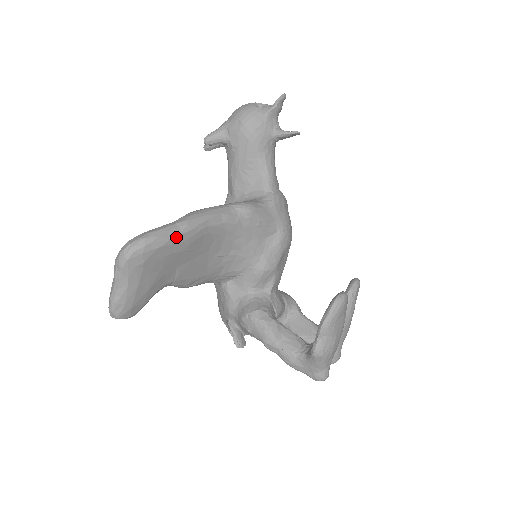
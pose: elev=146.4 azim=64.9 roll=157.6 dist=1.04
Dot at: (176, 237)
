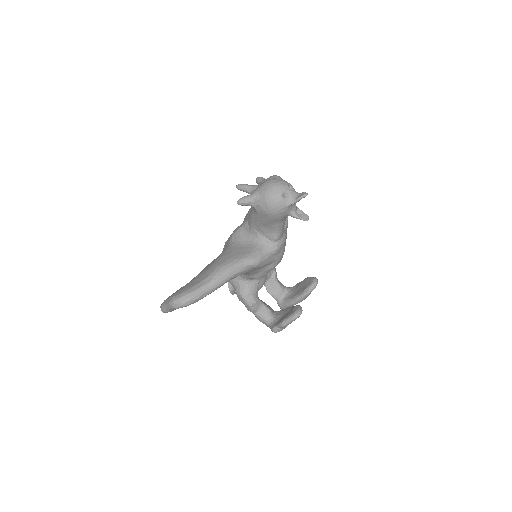
Dot at: occluded
